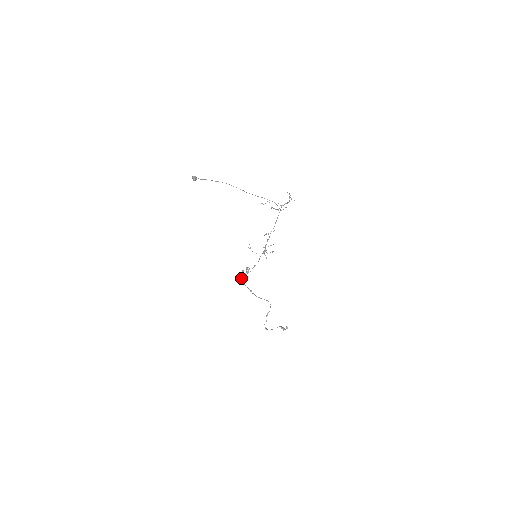
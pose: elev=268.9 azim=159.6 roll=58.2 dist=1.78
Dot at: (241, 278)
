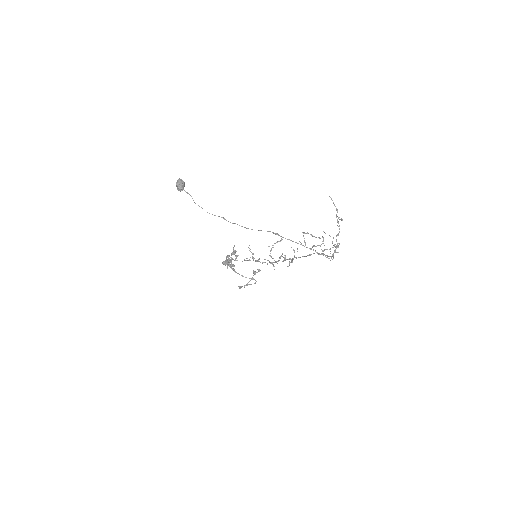
Dot at: occluded
